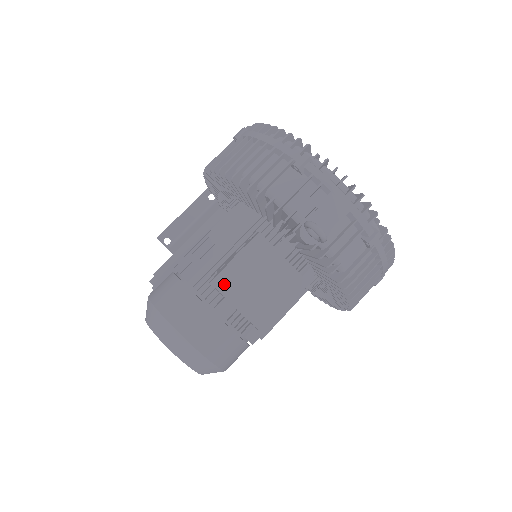
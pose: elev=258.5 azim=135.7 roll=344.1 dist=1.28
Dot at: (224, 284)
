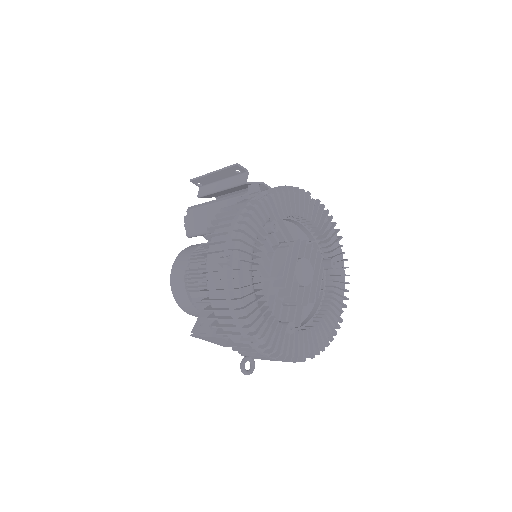
Dot at: (199, 338)
